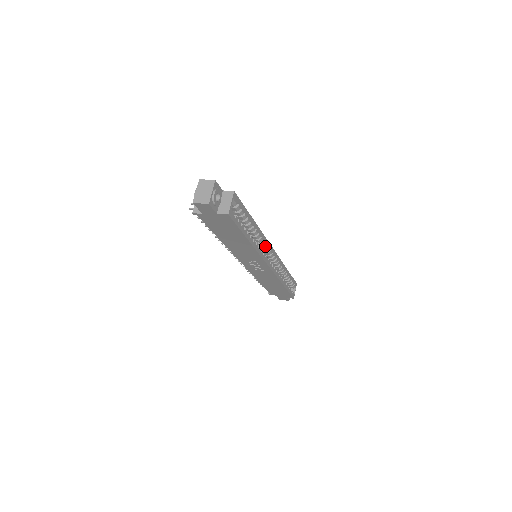
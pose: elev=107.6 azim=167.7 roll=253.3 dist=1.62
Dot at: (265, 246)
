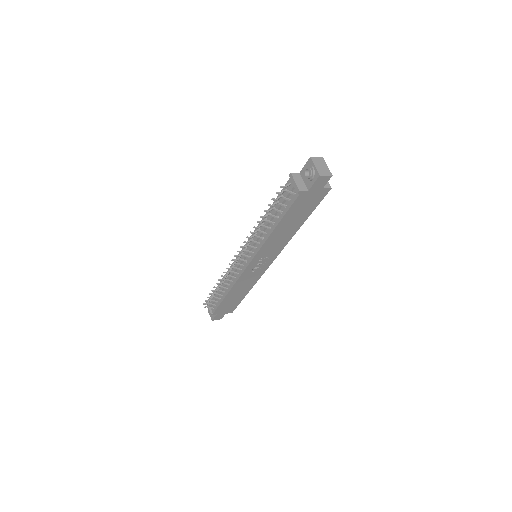
Dot at: occluded
